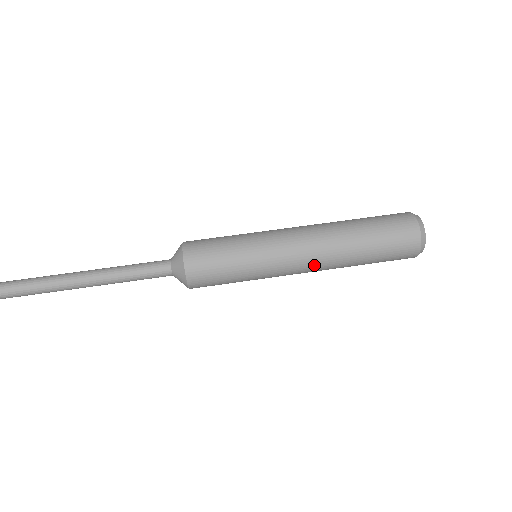
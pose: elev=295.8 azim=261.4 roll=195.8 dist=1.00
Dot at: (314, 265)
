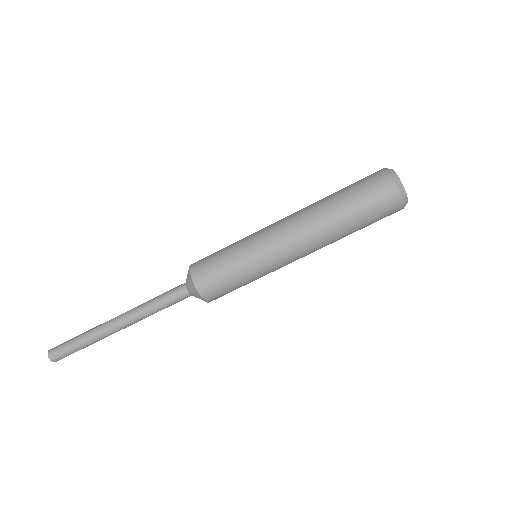
Dot at: occluded
